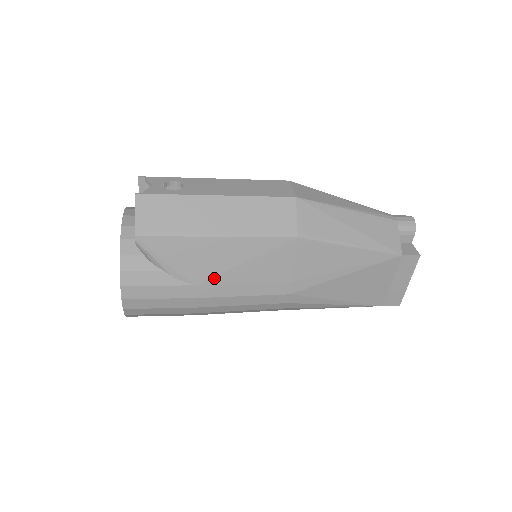
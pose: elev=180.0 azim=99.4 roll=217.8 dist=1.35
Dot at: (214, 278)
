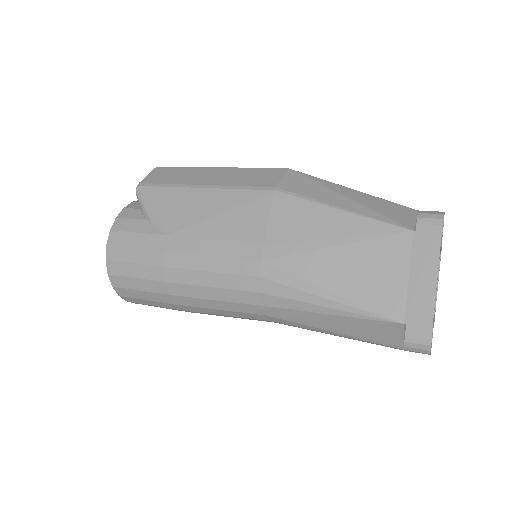
Dot at: (187, 229)
